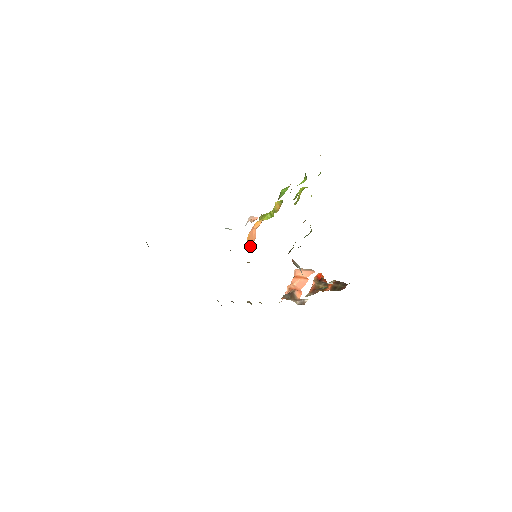
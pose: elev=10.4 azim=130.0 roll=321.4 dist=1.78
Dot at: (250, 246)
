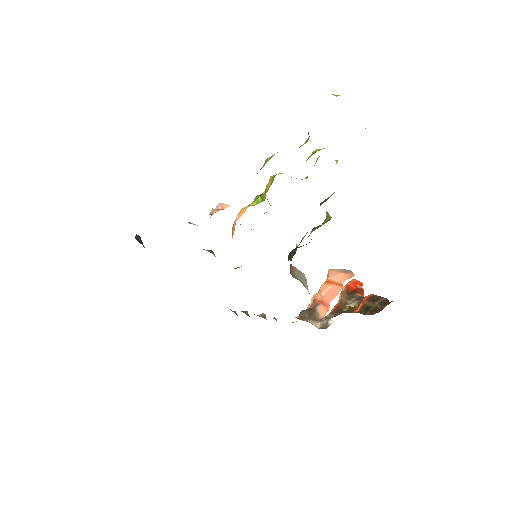
Dot at: occluded
